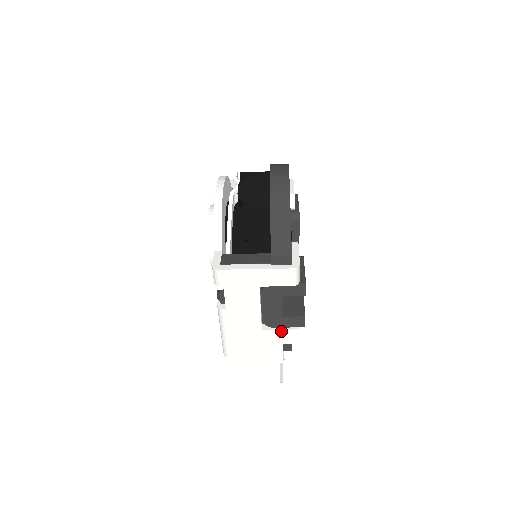
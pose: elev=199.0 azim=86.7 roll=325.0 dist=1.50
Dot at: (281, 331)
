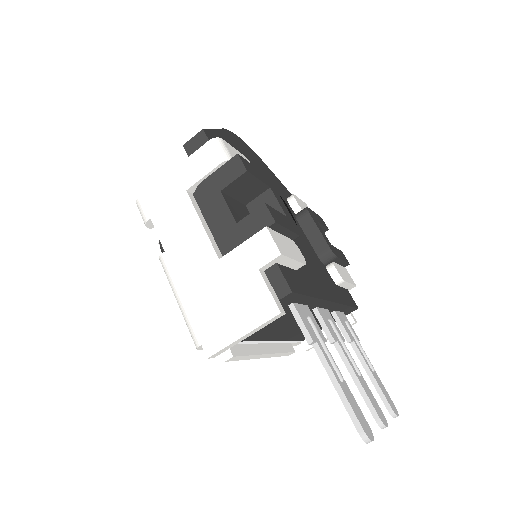
Dot at: (244, 246)
